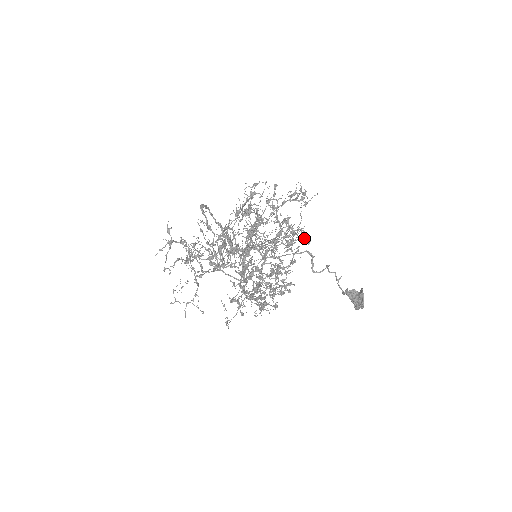
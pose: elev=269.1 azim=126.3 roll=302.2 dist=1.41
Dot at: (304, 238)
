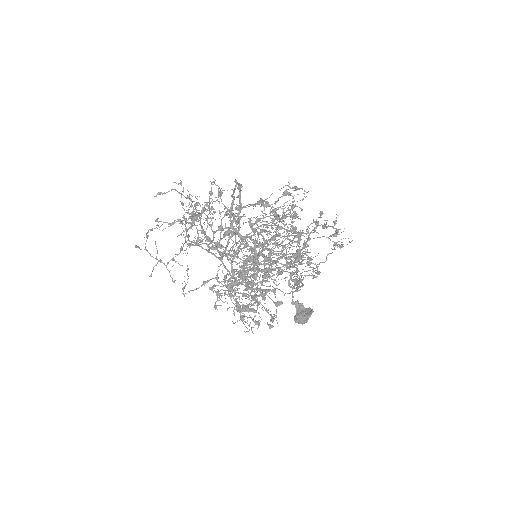
Dot at: occluded
